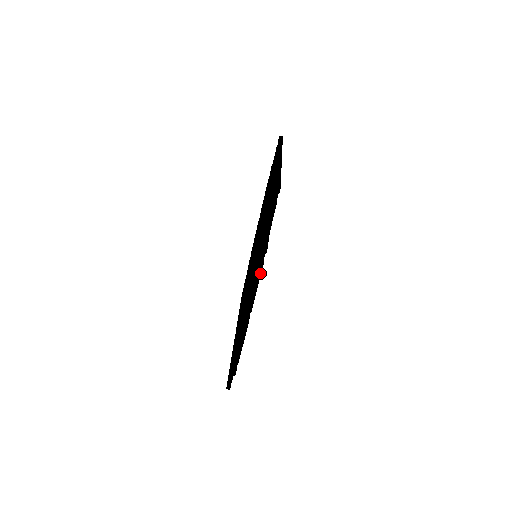
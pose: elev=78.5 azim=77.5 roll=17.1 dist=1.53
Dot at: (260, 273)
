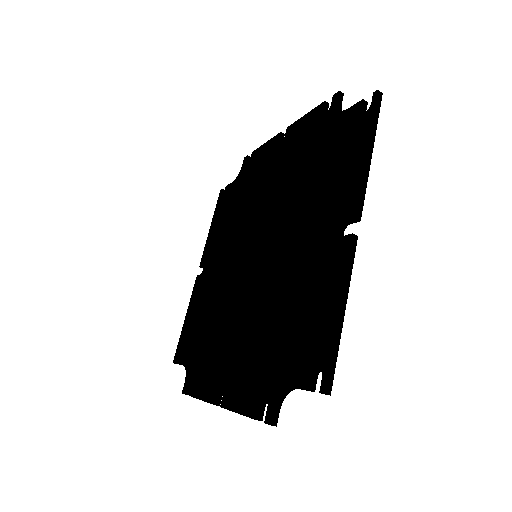
Dot at: (253, 418)
